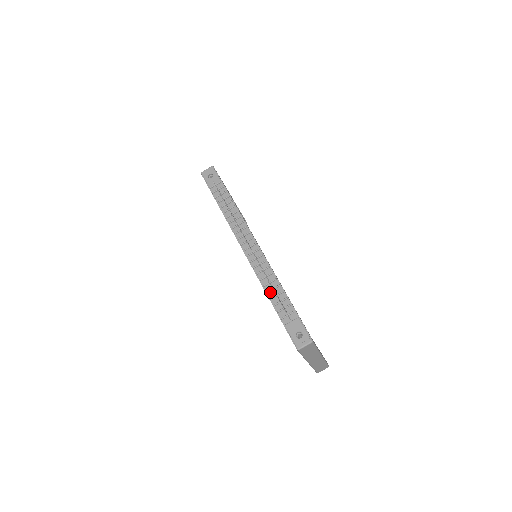
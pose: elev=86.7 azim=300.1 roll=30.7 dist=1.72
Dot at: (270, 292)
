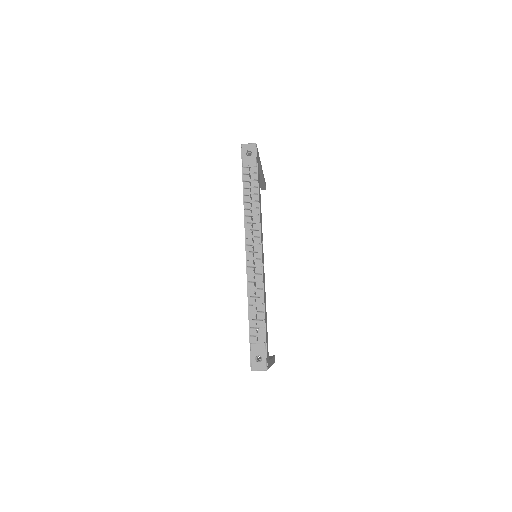
Dot at: (252, 306)
